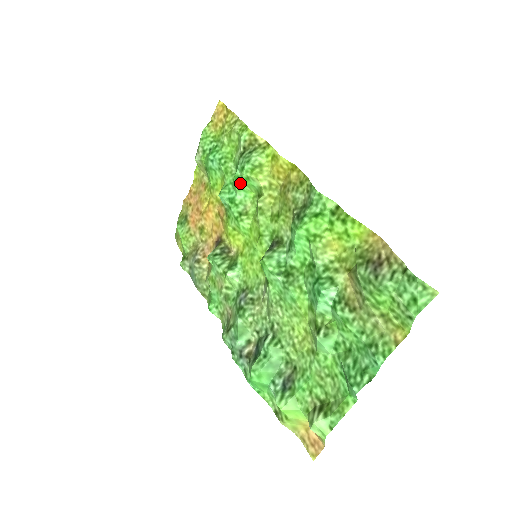
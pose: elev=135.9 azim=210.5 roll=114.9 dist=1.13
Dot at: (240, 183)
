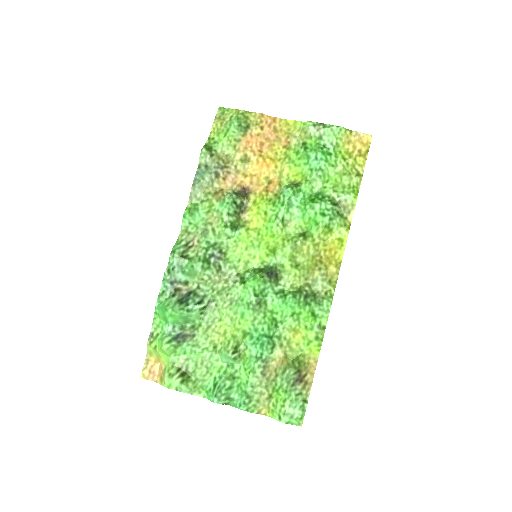
Dot at: (309, 213)
